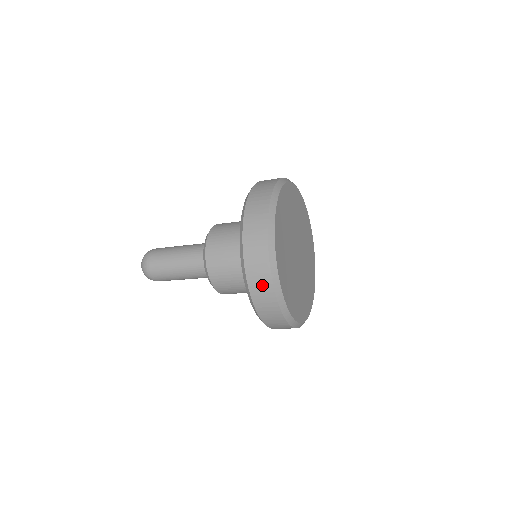
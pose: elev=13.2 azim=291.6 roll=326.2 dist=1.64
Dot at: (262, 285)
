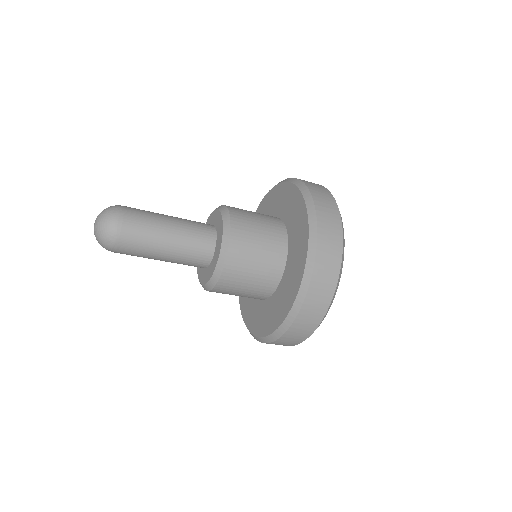
Dot at: (332, 246)
